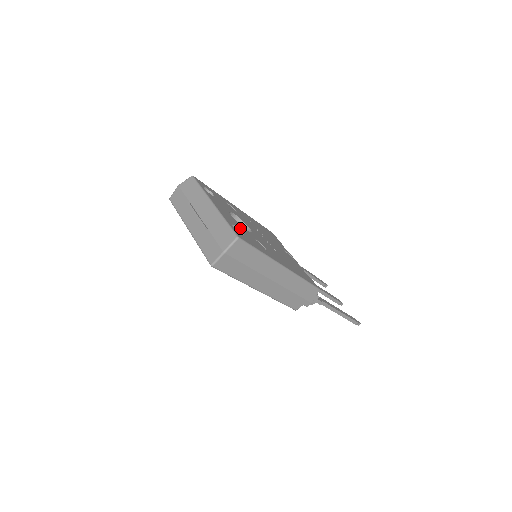
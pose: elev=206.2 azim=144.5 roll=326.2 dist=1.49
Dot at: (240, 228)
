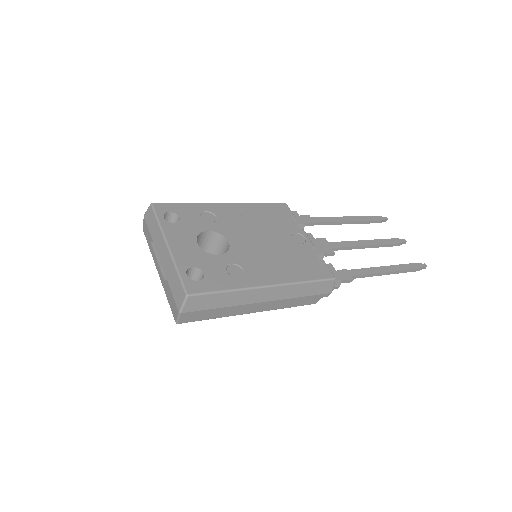
Dot at: (203, 263)
